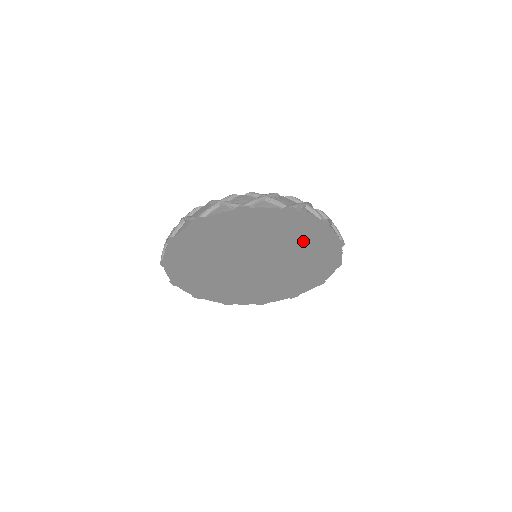
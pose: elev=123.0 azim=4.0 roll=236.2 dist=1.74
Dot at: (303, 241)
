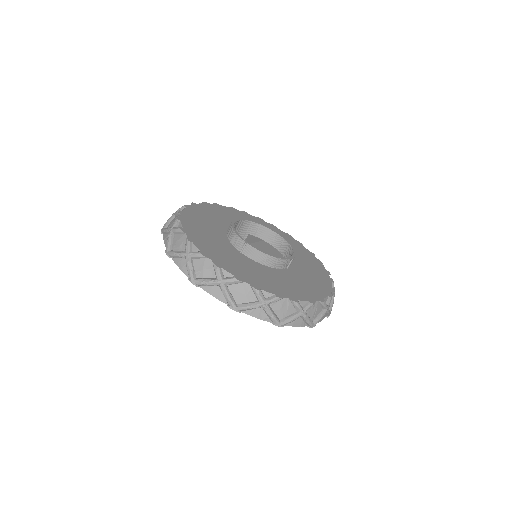
Dot at: occluded
